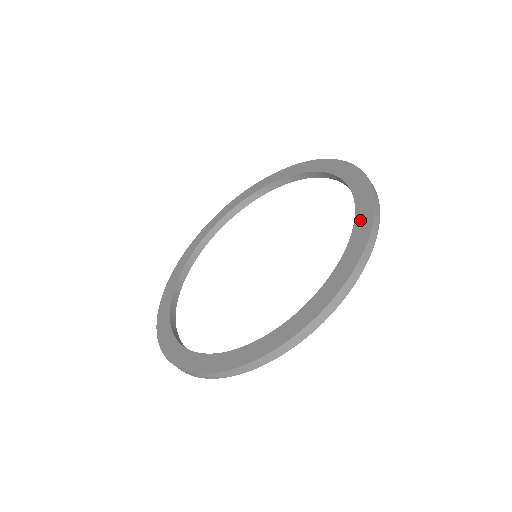
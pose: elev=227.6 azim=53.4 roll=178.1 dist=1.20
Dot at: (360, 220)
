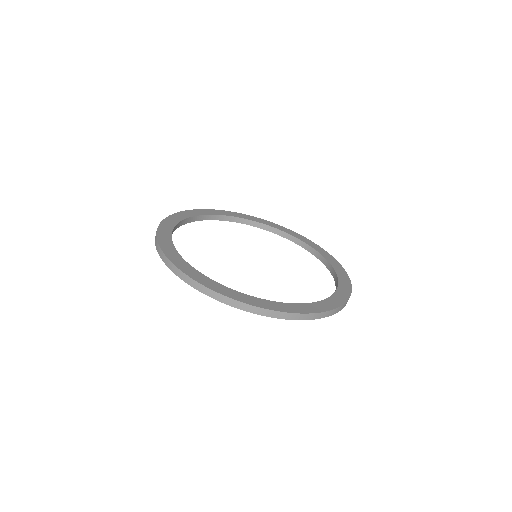
Dot at: (339, 295)
